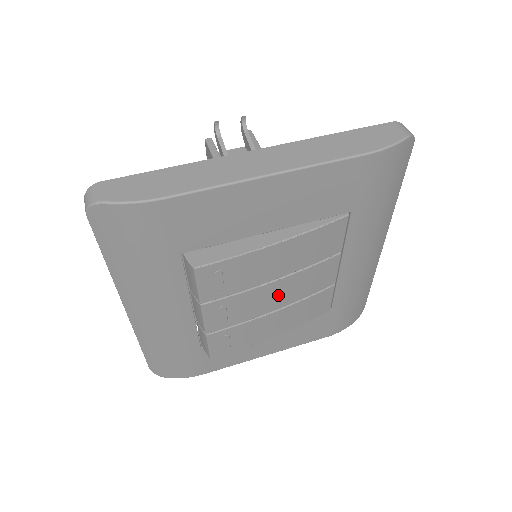
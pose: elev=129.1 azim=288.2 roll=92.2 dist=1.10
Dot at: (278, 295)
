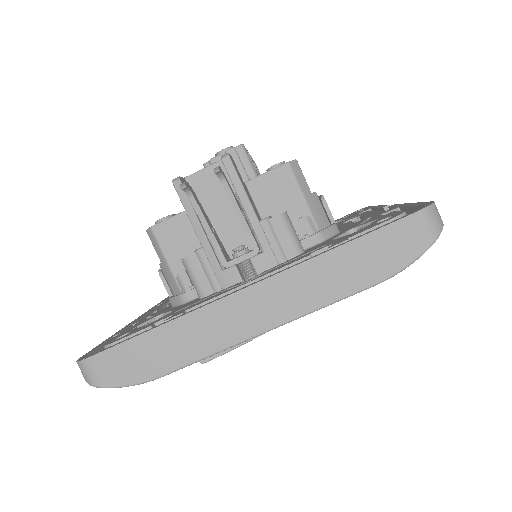
Dot at: occluded
